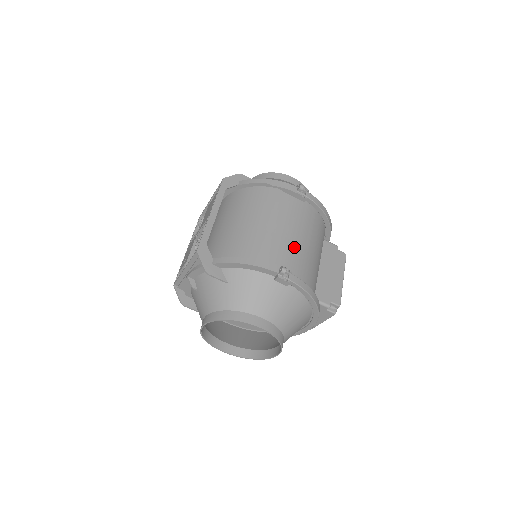
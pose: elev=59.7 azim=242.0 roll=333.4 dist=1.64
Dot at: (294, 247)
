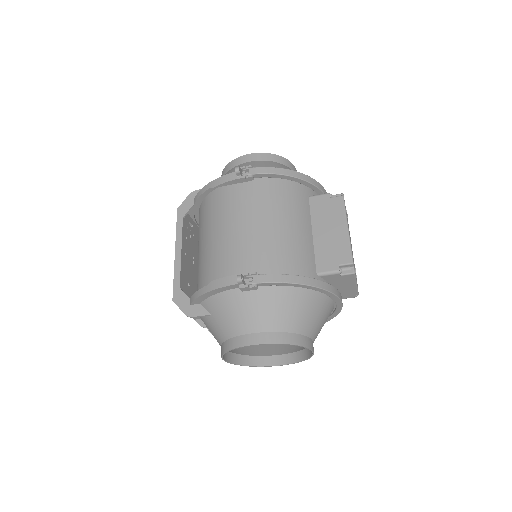
Dot at: (256, 240)
